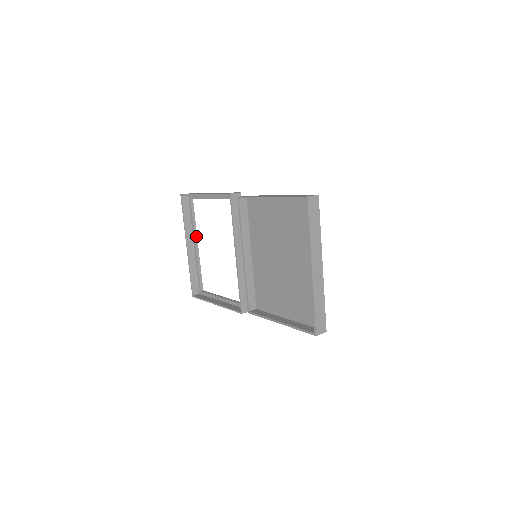
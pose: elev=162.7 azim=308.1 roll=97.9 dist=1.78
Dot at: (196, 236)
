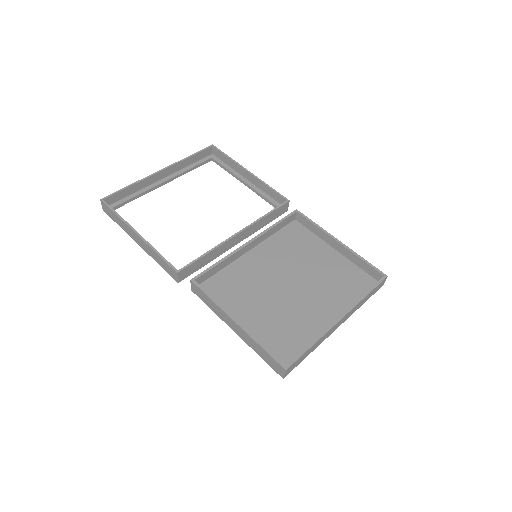
Dot at: (176, 177)
